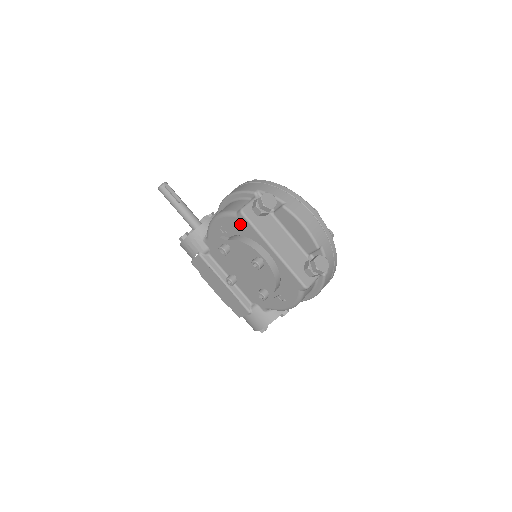
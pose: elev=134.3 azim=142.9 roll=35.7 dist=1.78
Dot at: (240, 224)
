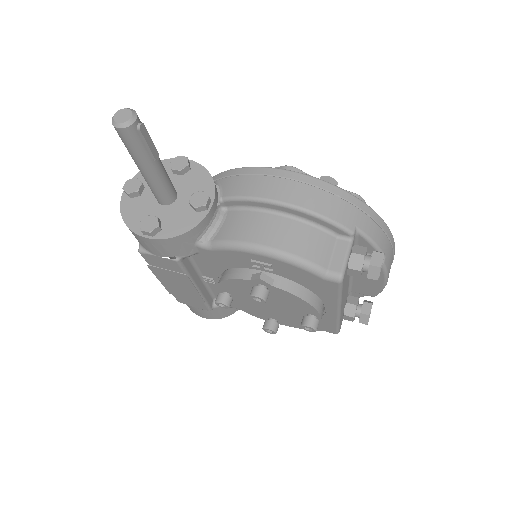
Dot at: (318, 283)
